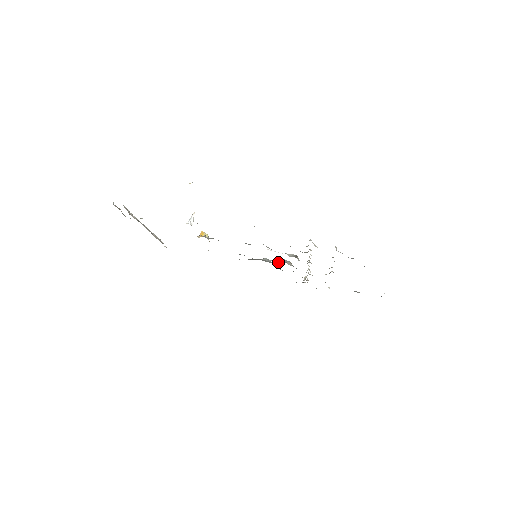
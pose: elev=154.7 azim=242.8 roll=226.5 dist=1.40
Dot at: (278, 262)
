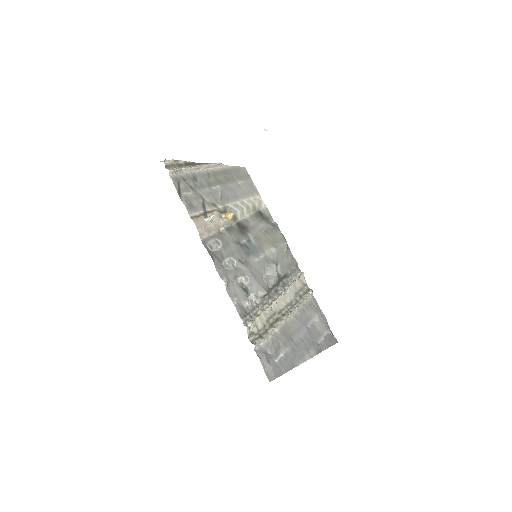
Dot at: (268, 272)
